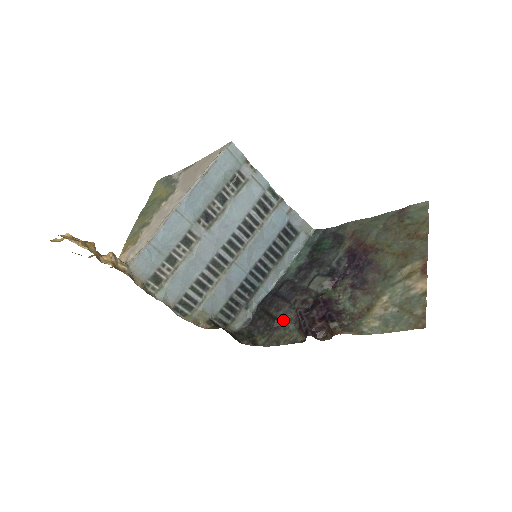
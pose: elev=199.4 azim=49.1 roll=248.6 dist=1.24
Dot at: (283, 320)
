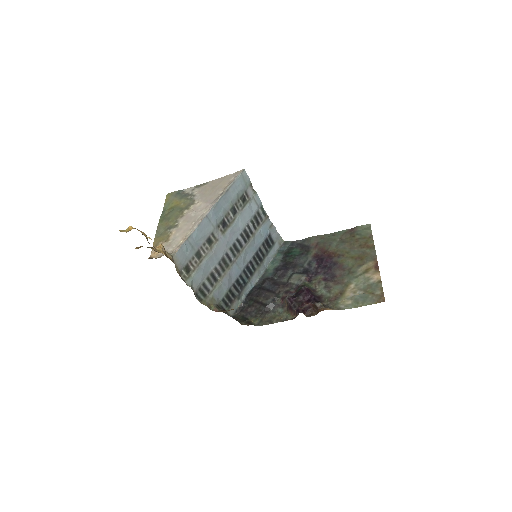
Dot at: (272, 306)
